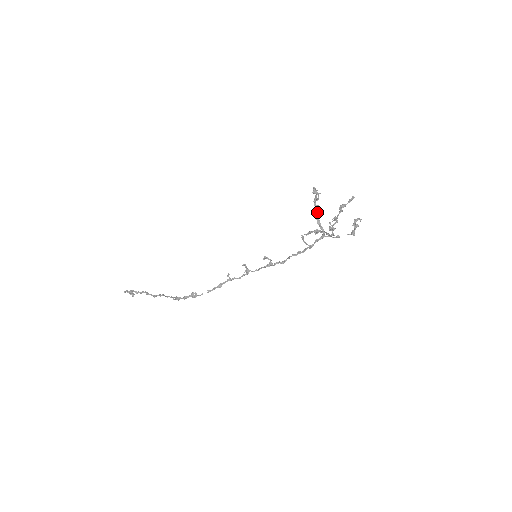
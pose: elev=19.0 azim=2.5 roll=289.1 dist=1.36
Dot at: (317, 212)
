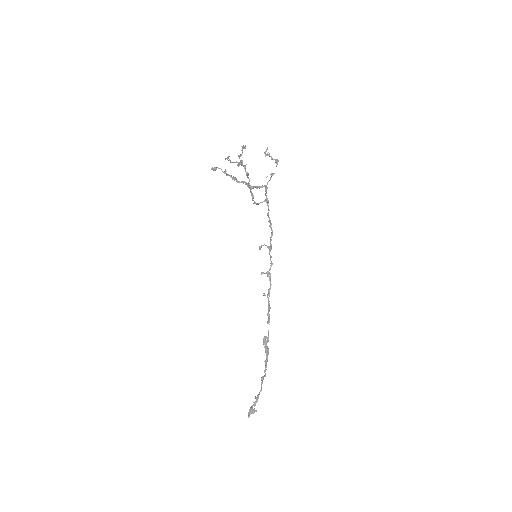
Dot at: occluded
